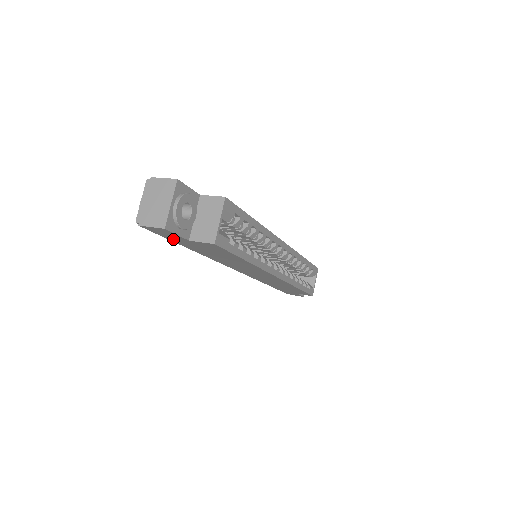
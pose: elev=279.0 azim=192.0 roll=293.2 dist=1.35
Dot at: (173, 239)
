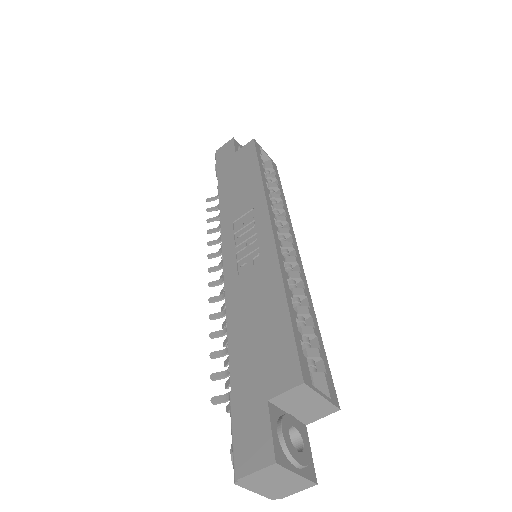
Dot at: occluded
